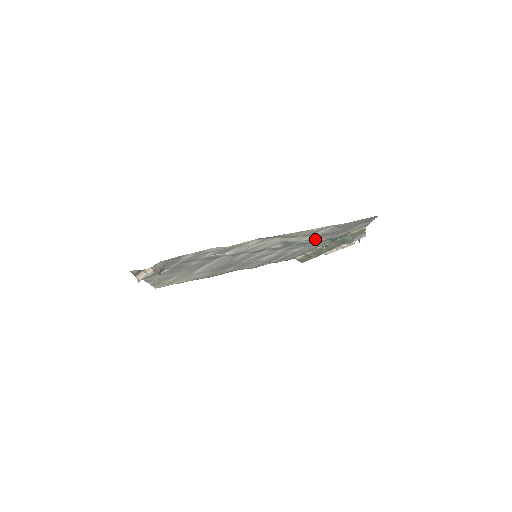
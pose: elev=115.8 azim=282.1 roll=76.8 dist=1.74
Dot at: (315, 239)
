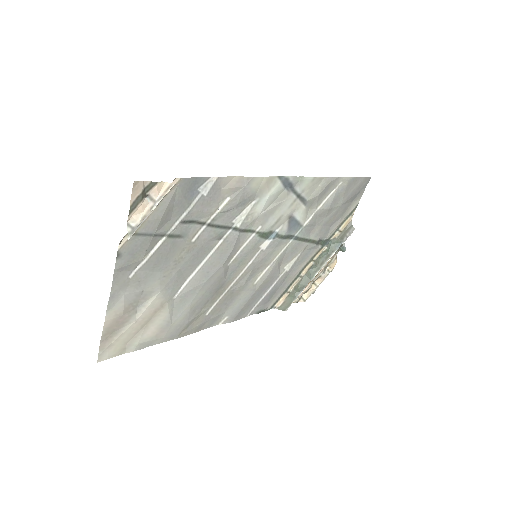
Dot at: (312, 232)
